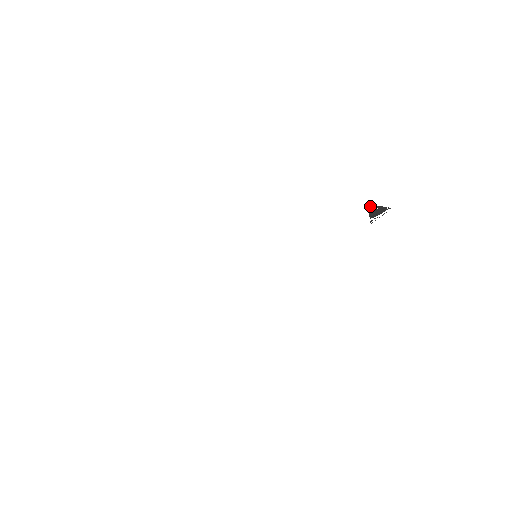
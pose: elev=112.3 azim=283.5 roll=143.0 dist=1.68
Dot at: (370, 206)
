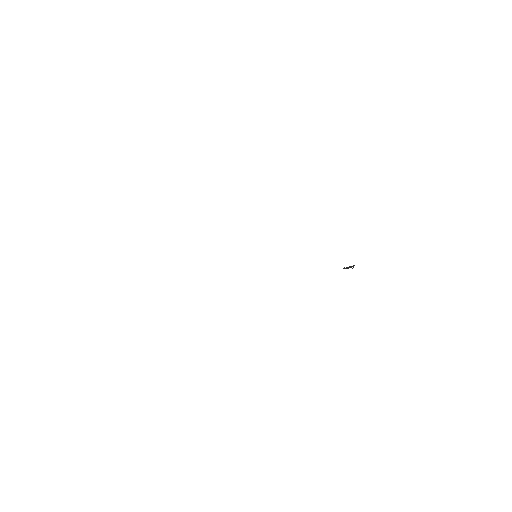
Dot at: occluded
